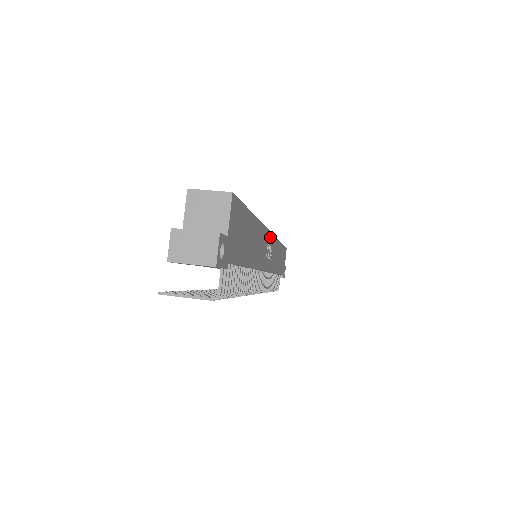
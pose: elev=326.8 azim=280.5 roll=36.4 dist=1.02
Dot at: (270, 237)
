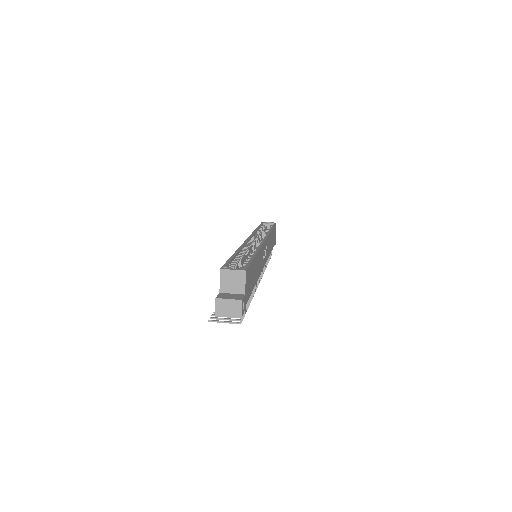
Dot at: (265, 243)
